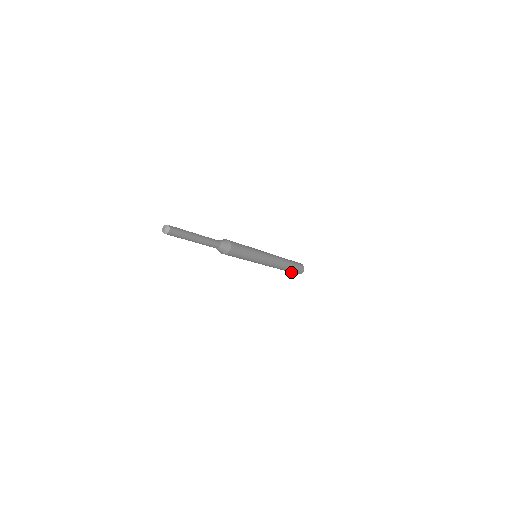
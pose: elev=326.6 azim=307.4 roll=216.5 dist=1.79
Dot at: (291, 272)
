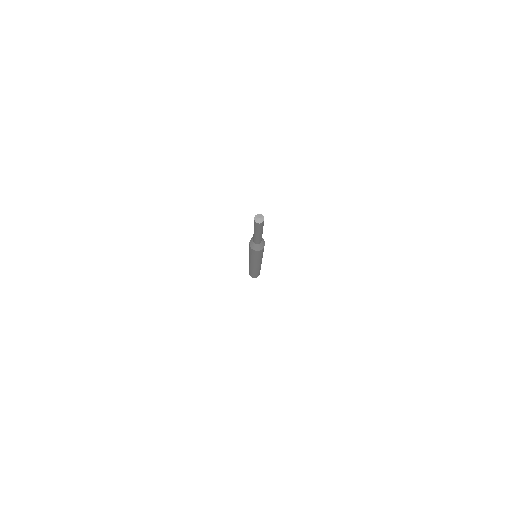
Dot at: (255, 275)
